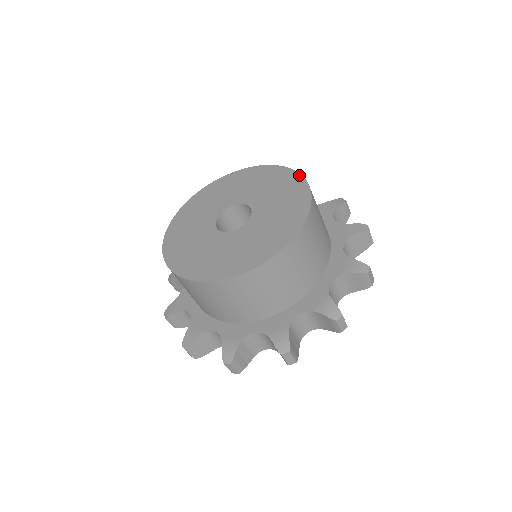
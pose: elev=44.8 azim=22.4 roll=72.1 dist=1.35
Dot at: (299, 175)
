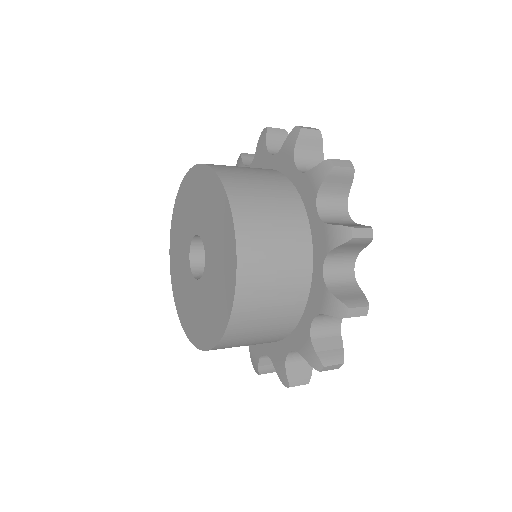
Dot at: (235, 256)
